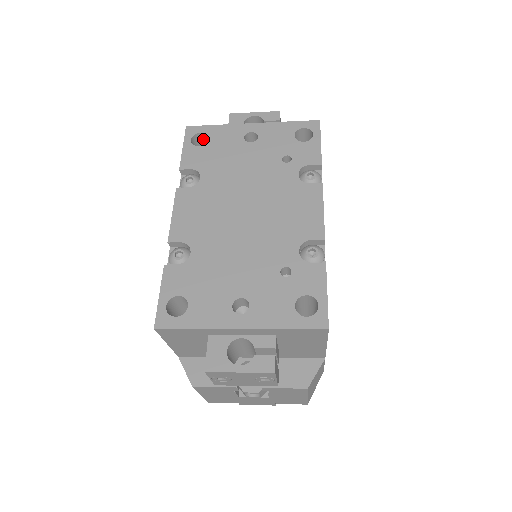
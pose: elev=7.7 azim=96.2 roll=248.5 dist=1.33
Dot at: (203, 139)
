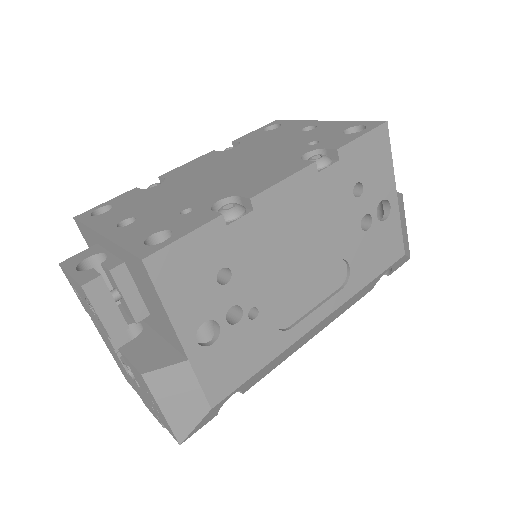
Dot at: occluded
